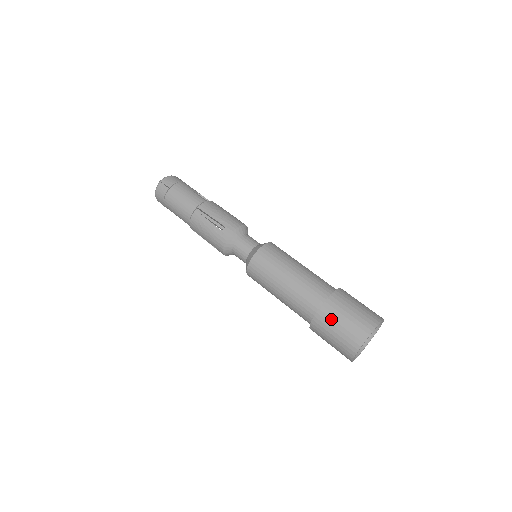
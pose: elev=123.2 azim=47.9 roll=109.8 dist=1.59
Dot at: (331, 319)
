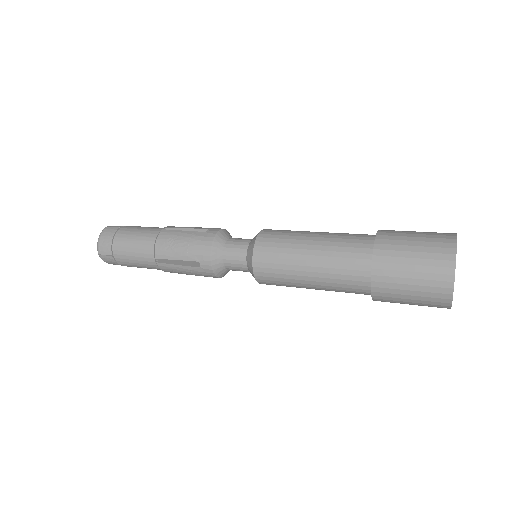
Dot at: (397, 241)
